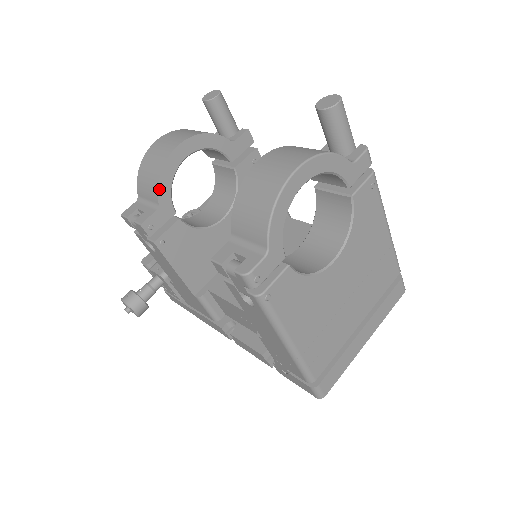
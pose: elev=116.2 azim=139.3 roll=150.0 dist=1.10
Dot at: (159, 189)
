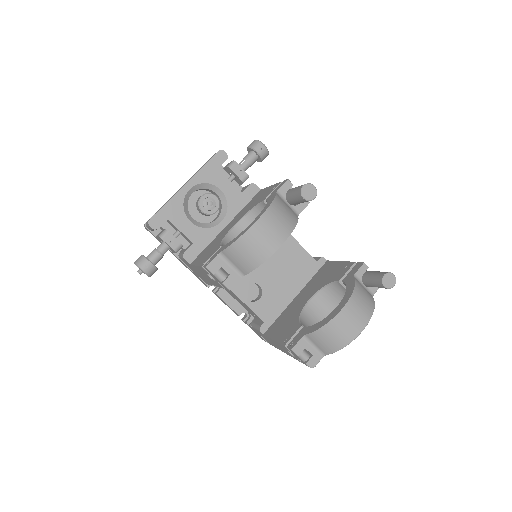
Dot at: occluded
